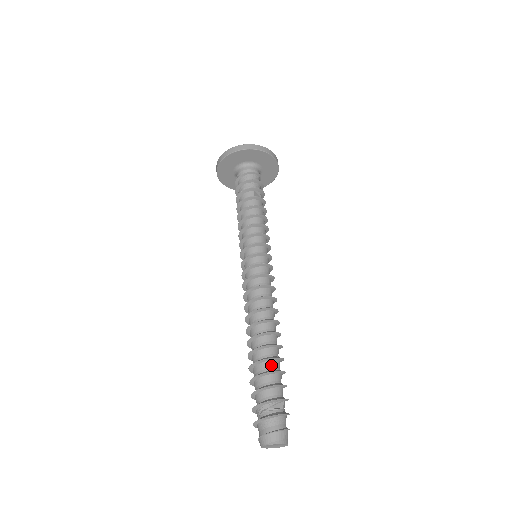
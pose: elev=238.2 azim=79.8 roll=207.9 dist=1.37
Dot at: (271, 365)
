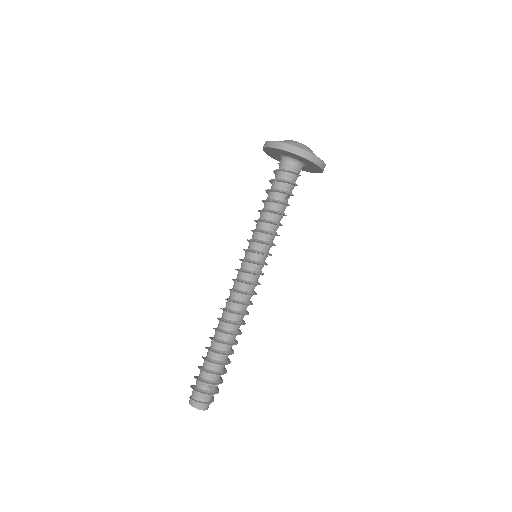
Dot at: (223, 357)
